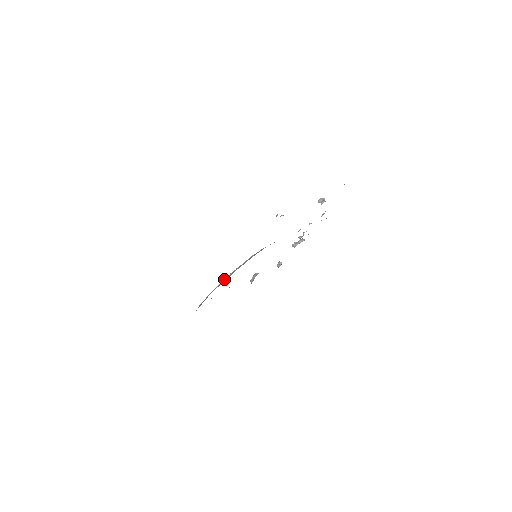
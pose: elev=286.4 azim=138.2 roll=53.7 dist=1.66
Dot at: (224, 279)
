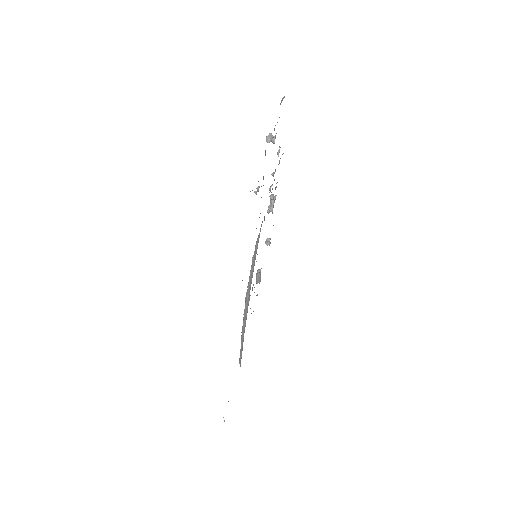
Dot at: (244, 309)
